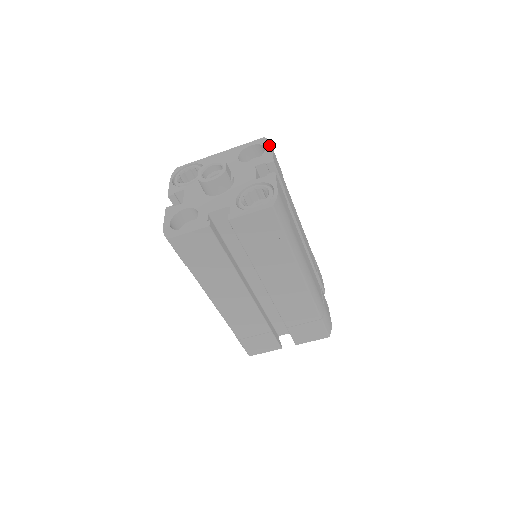
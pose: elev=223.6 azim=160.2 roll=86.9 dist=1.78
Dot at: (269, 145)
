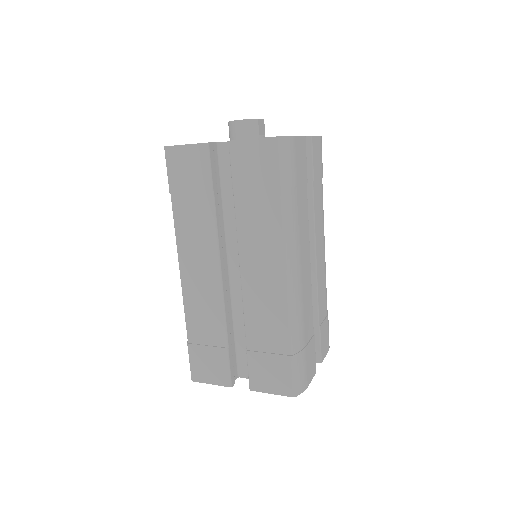
Dot at: occluded
